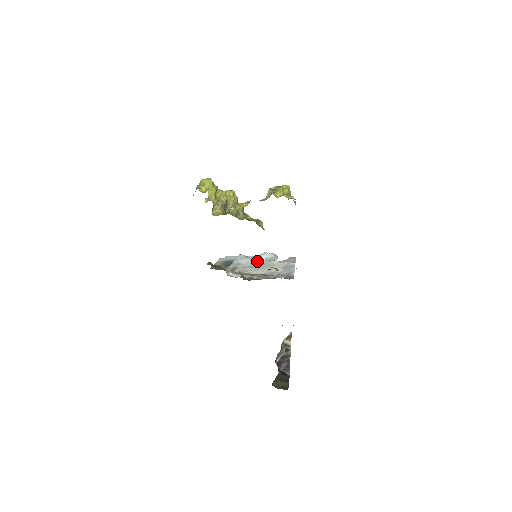
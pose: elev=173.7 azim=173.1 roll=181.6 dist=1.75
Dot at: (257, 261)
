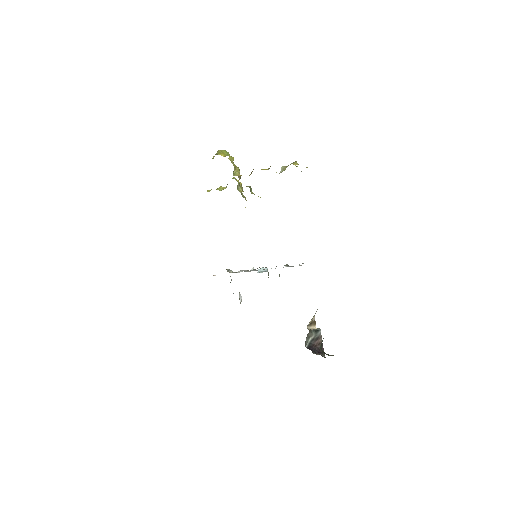
Dot at: (252, 270)
